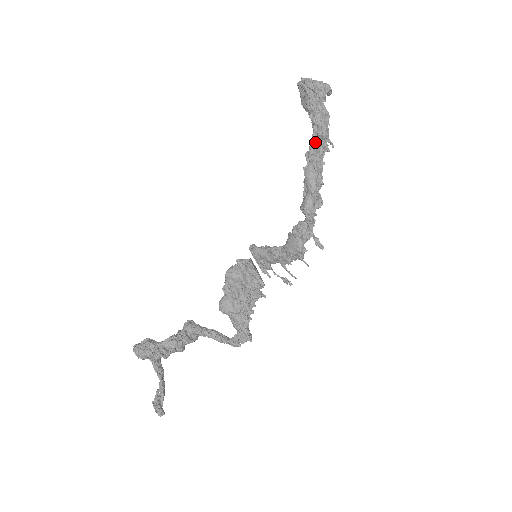
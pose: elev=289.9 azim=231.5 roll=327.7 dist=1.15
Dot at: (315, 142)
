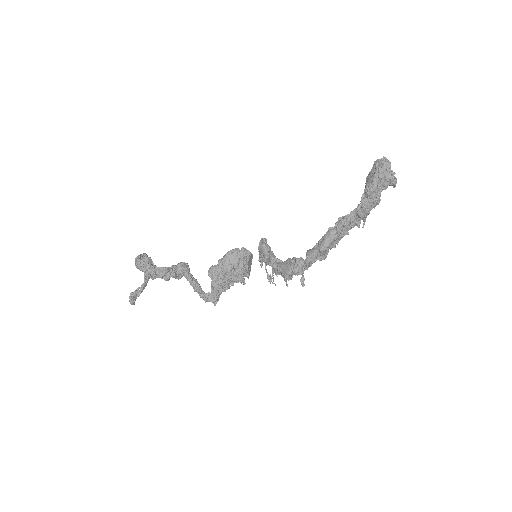
Dot at: (352, 216)
